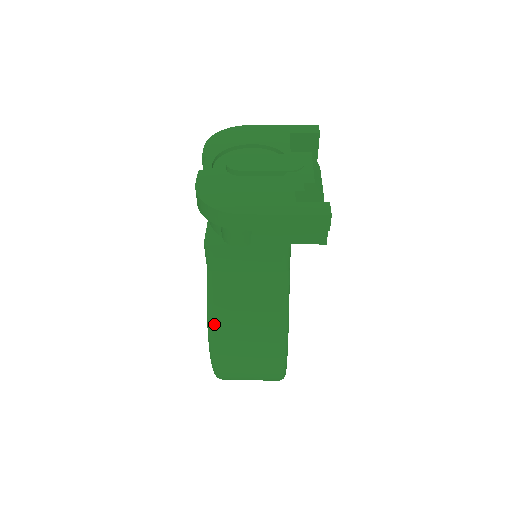
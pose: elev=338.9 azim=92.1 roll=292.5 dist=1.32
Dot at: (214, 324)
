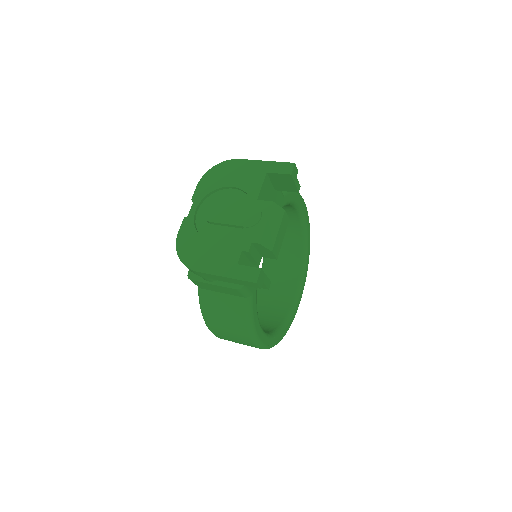
Dot at: (205, 320)
